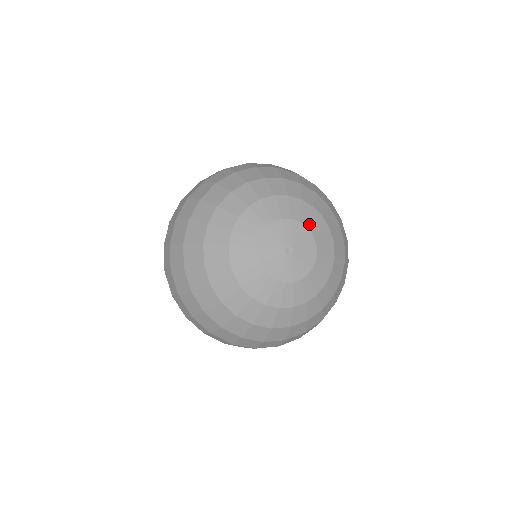
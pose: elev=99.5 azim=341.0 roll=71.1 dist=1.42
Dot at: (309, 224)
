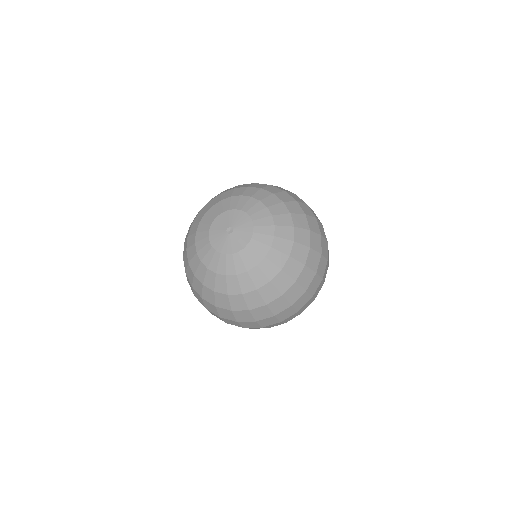
Dot at: (226, 208)
